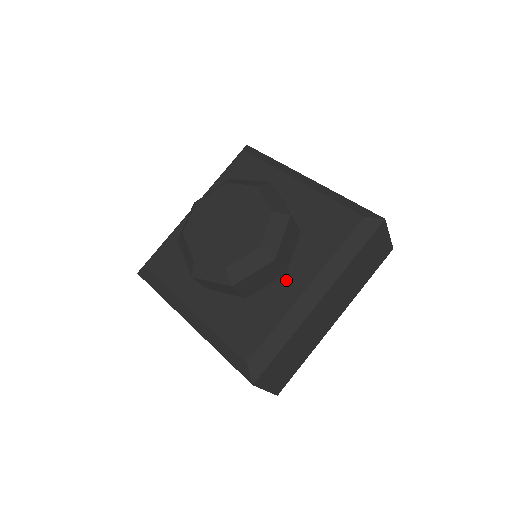
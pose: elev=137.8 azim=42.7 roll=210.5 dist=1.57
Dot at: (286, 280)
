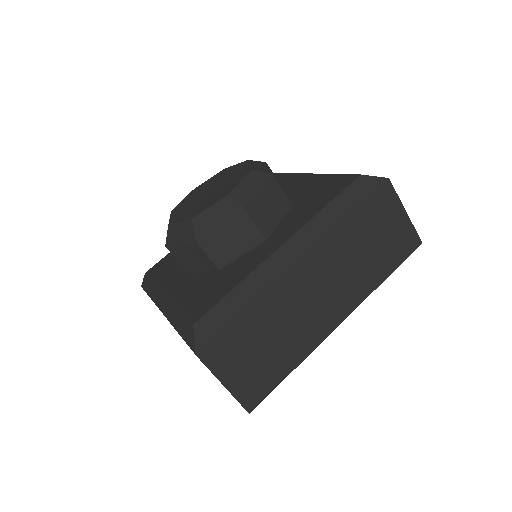
Dot at: (264, 245)
